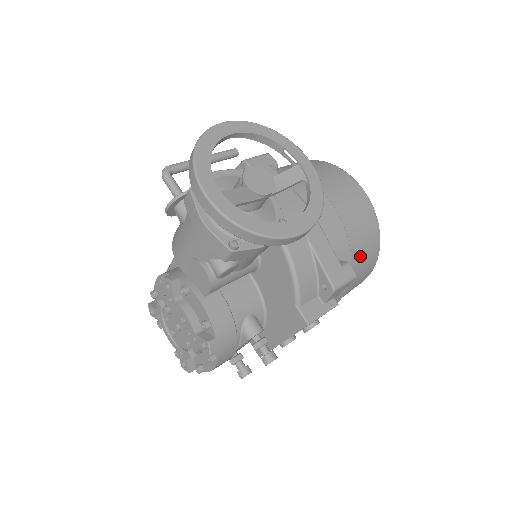
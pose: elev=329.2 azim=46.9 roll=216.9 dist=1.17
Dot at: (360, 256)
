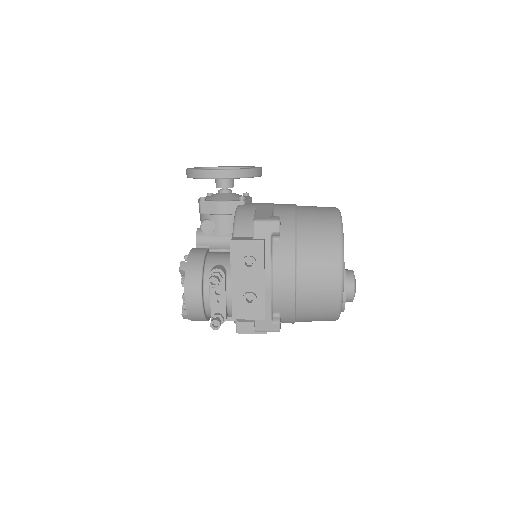
Dot at: (310, 232)
